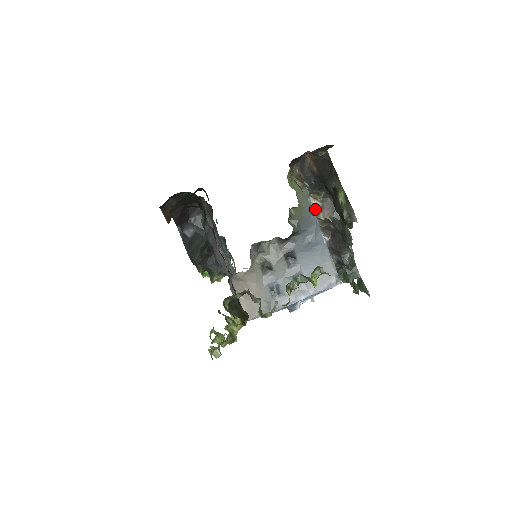
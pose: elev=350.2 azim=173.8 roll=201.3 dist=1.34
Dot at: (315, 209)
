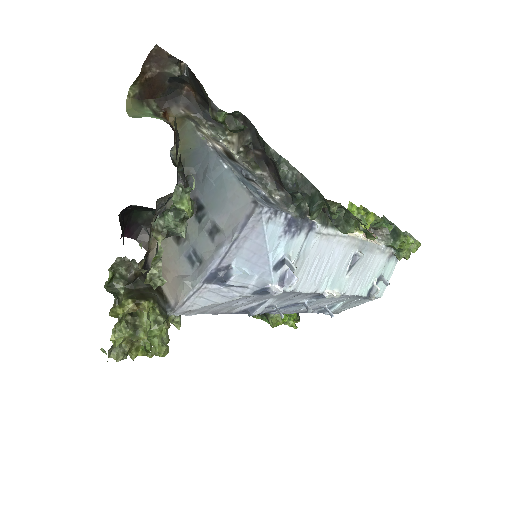
Dot at: (235, 146)
